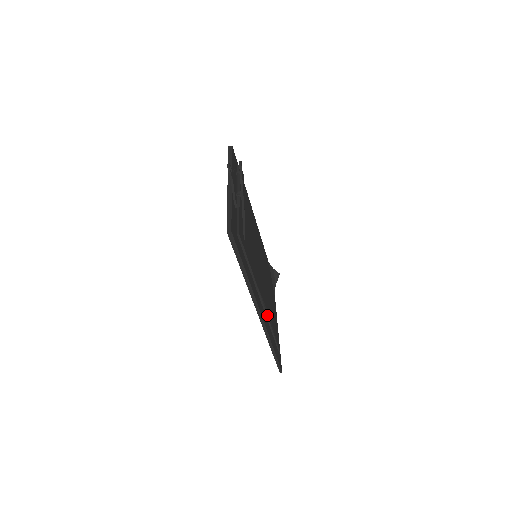
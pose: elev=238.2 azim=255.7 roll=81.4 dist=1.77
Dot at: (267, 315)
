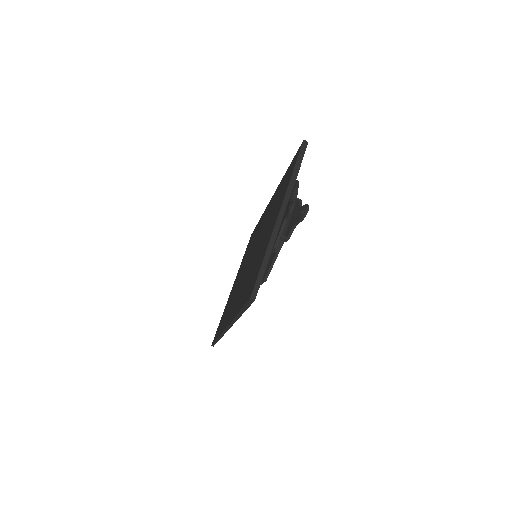
Dot at: occluded
